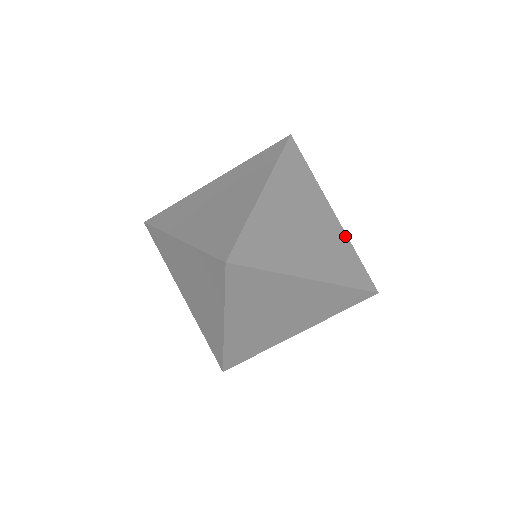
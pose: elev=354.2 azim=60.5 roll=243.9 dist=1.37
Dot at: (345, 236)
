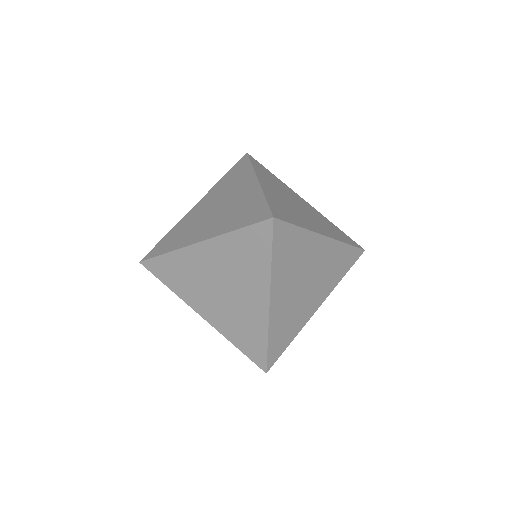
Dot at: (321, 215)
